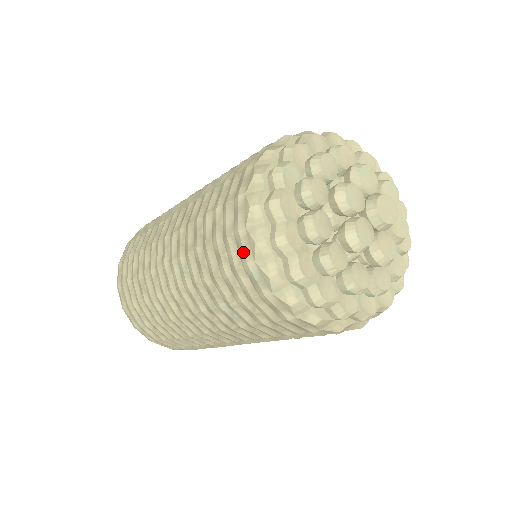
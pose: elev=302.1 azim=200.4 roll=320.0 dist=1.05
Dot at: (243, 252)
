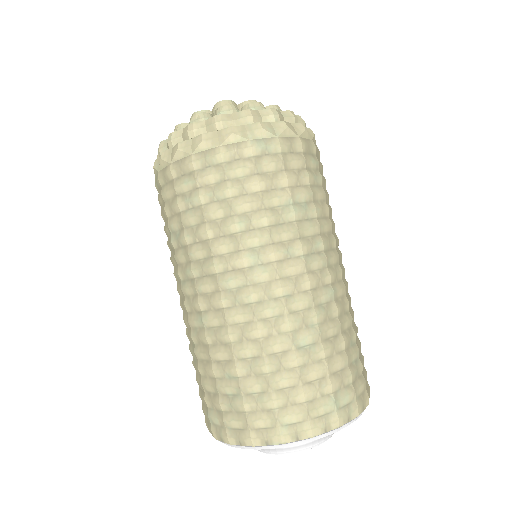
Dot at: occluded
